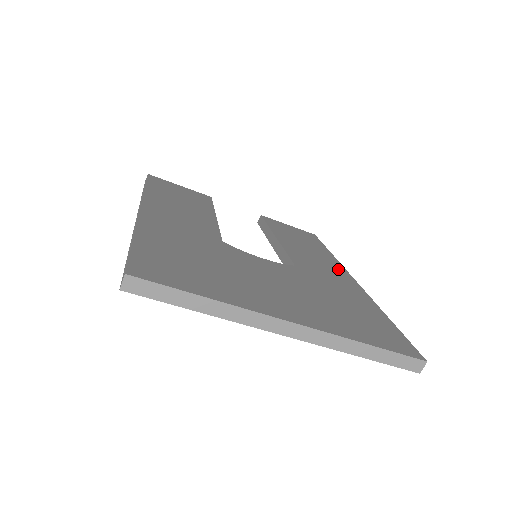
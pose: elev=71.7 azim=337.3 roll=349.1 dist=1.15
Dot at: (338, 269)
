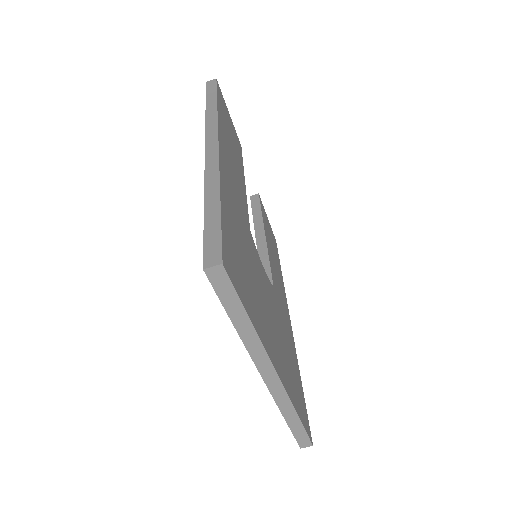
Dot at: (285, 301)
